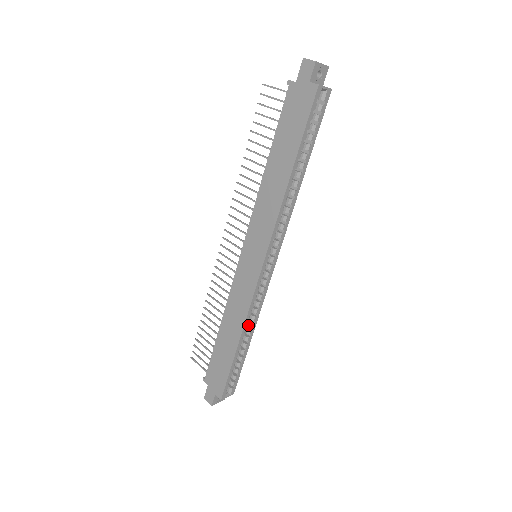
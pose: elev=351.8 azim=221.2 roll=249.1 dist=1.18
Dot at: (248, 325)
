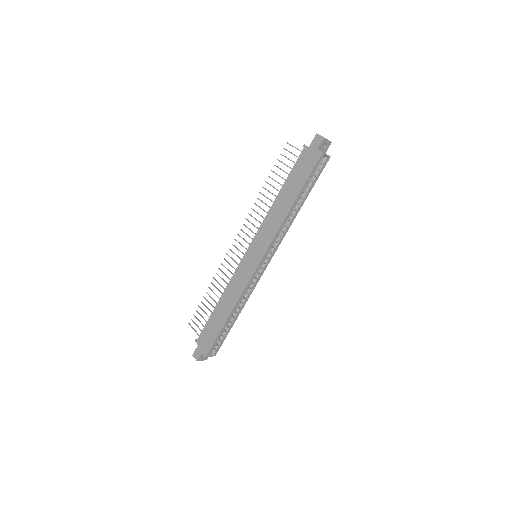
Dot at: (239, 304)
